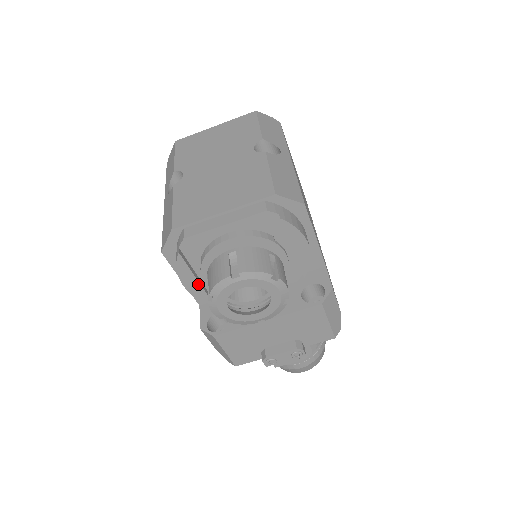
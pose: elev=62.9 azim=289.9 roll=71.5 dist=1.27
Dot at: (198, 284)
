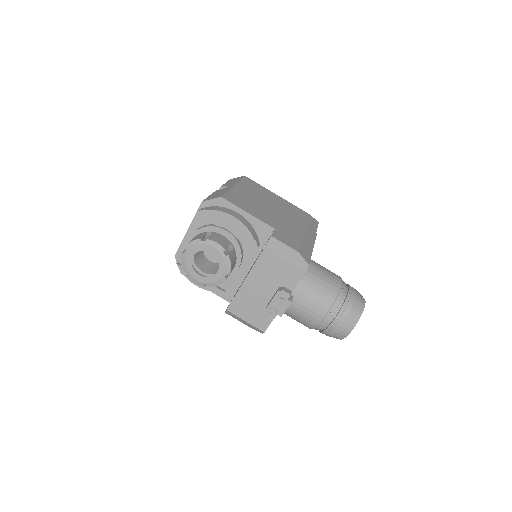
Dot at: occluded
